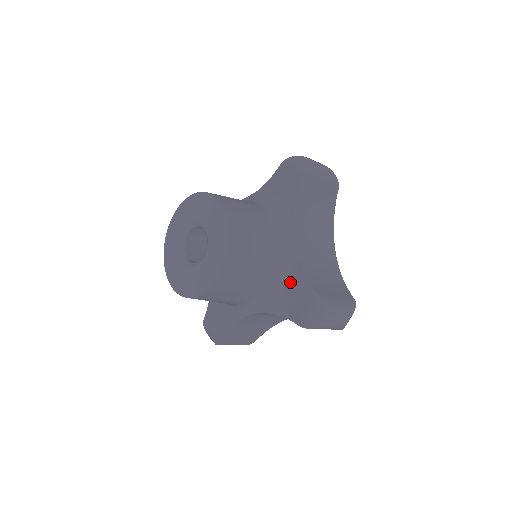
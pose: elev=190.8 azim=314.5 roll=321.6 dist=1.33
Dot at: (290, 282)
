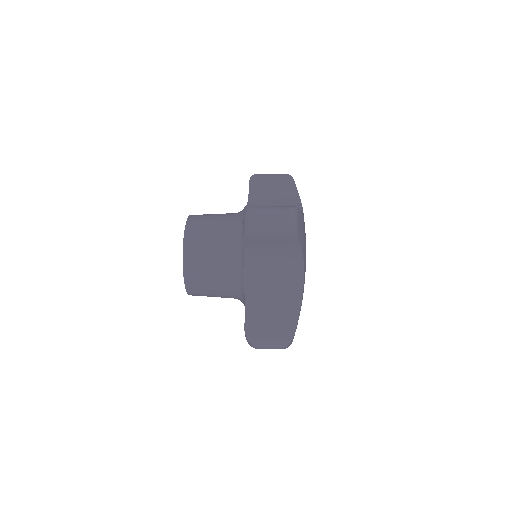
Dot at: occluded
